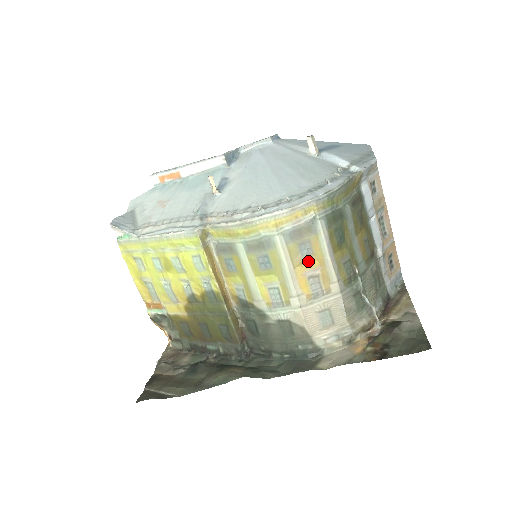
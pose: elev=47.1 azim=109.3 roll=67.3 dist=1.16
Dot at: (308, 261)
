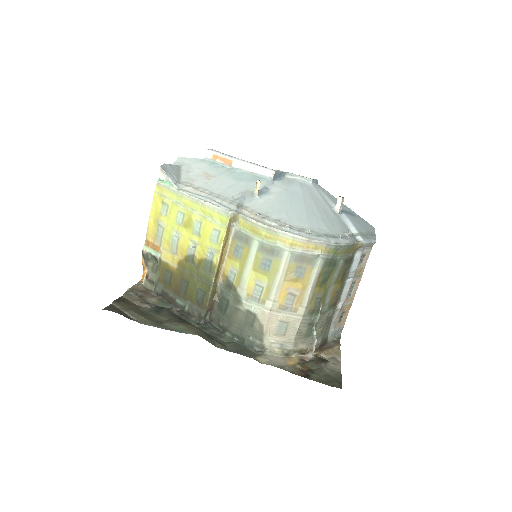
Dot at: (296, 281)
